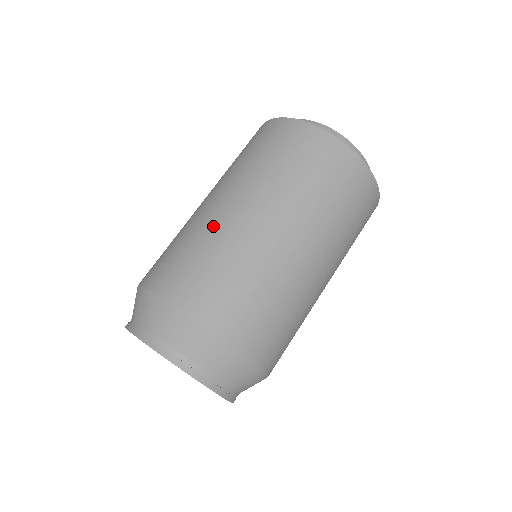
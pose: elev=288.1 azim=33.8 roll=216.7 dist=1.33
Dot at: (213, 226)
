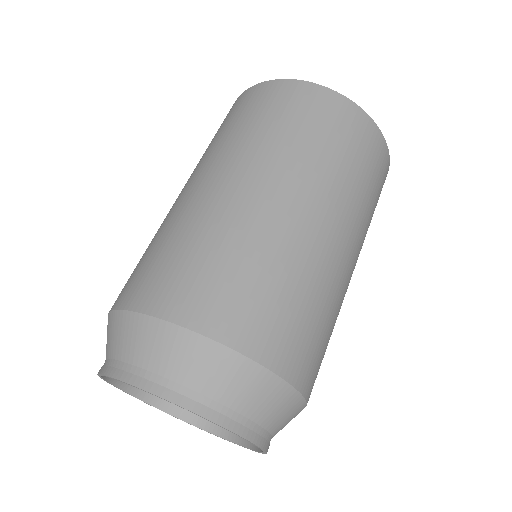
Dot at: (285, 240)
